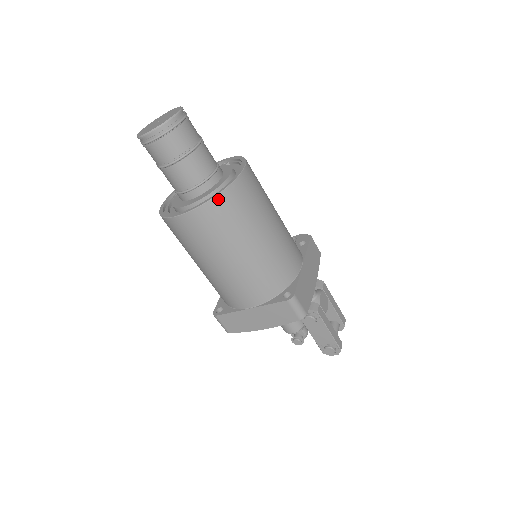
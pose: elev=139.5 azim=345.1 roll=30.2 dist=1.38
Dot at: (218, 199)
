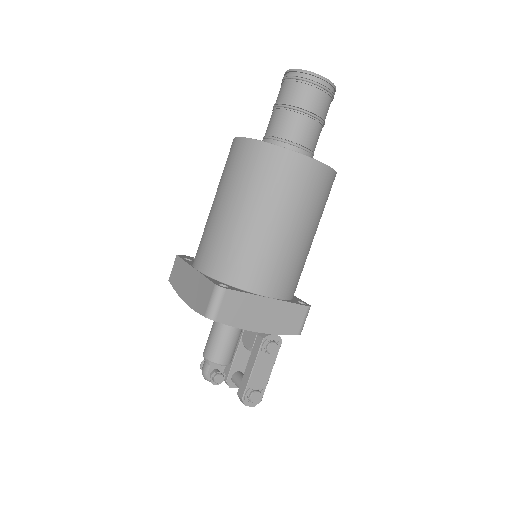
Dot at: (335, 175)
